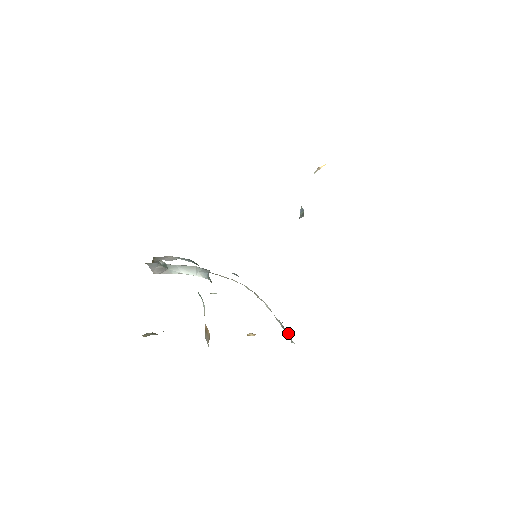
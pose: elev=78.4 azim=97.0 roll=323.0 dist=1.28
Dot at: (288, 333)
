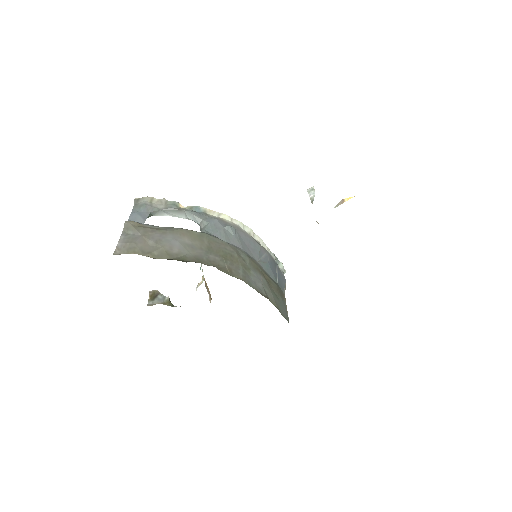
Dot at: (281, 266)
